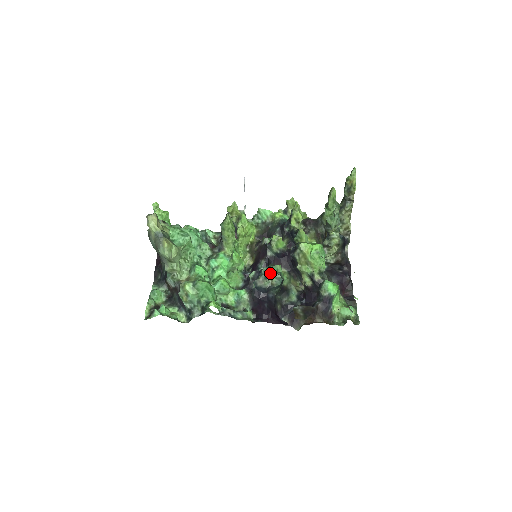
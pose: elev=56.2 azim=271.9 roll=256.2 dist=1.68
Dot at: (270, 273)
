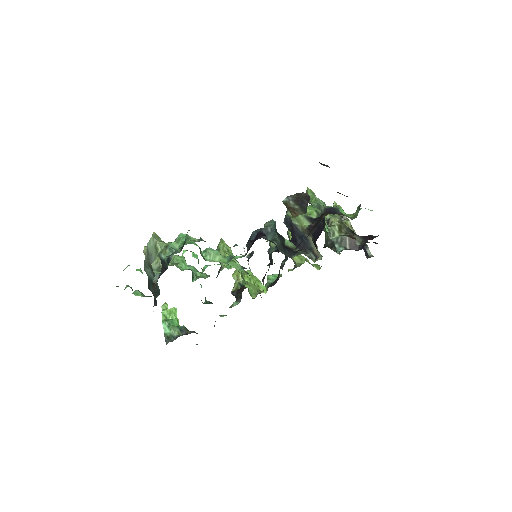
Dot at: occluded
